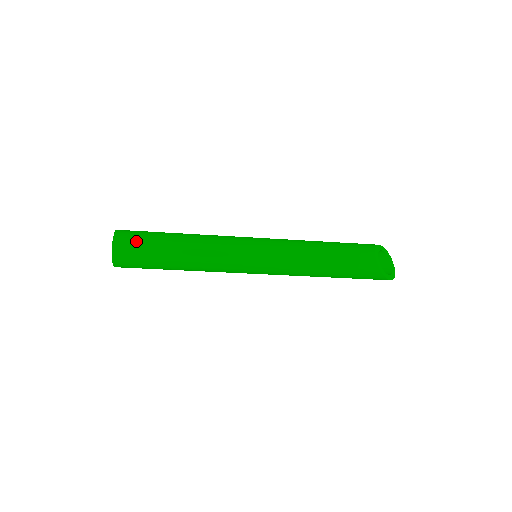
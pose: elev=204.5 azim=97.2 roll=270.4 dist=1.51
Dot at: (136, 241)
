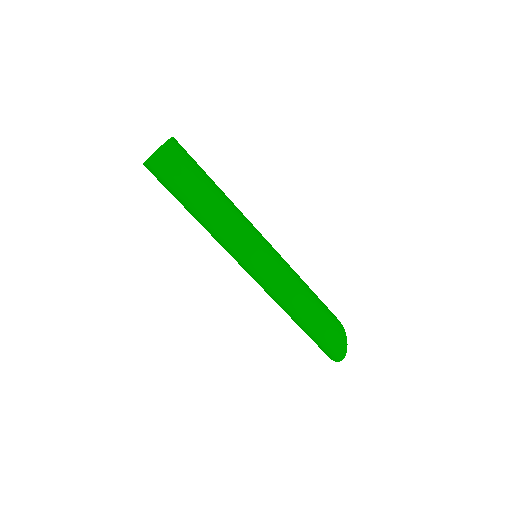
Dot at: occluded
